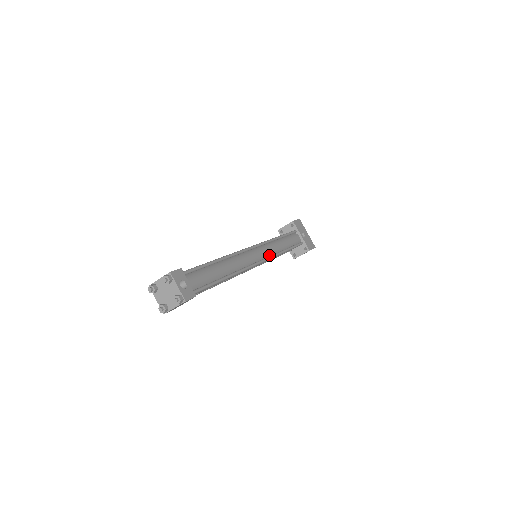
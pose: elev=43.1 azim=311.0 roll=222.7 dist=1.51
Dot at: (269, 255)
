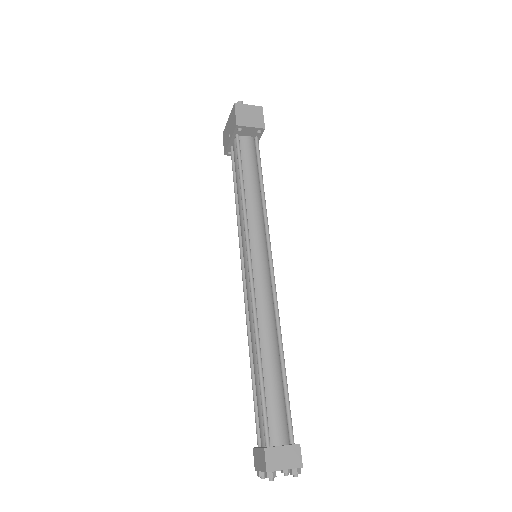
Dot at: occluded
